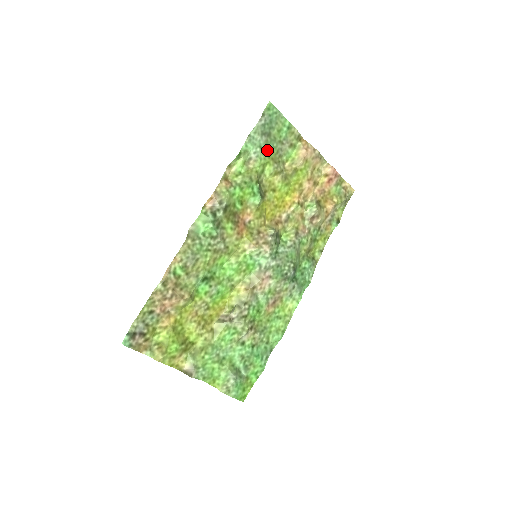
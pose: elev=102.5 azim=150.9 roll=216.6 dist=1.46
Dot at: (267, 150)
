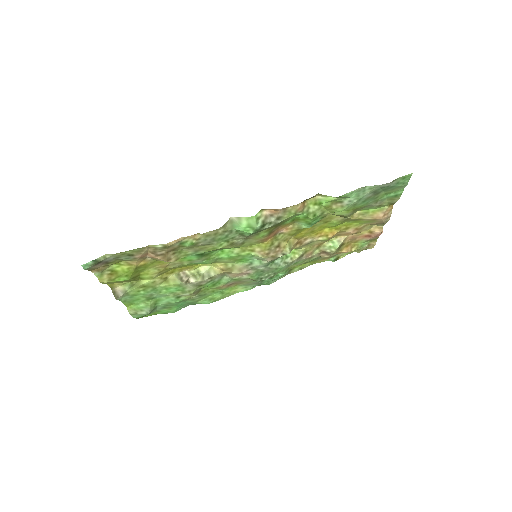
Dot at: (360, 203)
